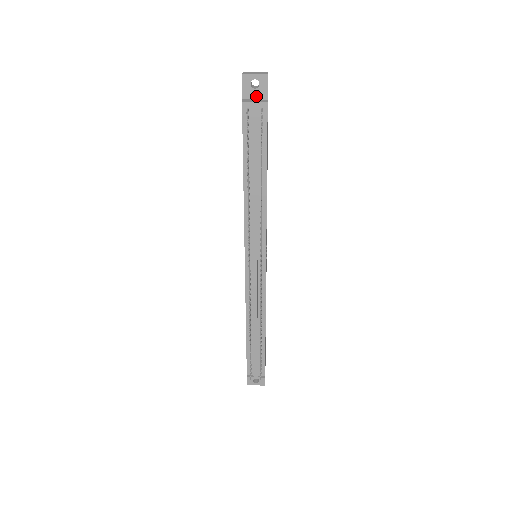
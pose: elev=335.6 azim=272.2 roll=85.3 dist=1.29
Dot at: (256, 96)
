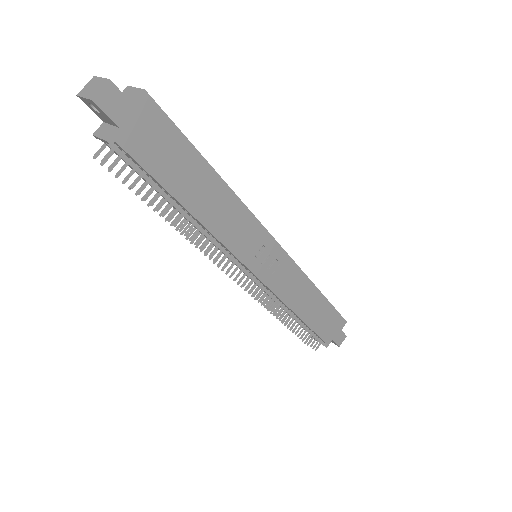
Dot at: (108, 121)
